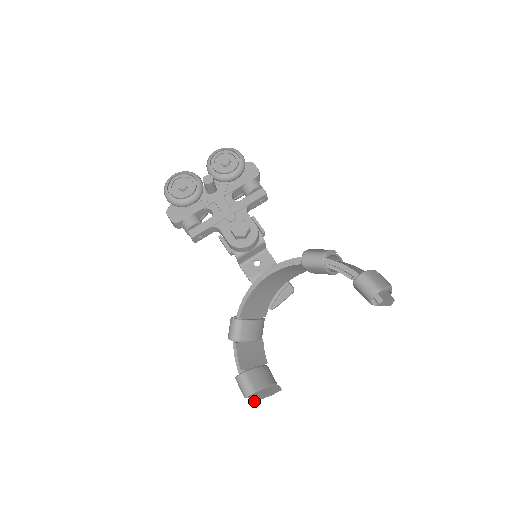
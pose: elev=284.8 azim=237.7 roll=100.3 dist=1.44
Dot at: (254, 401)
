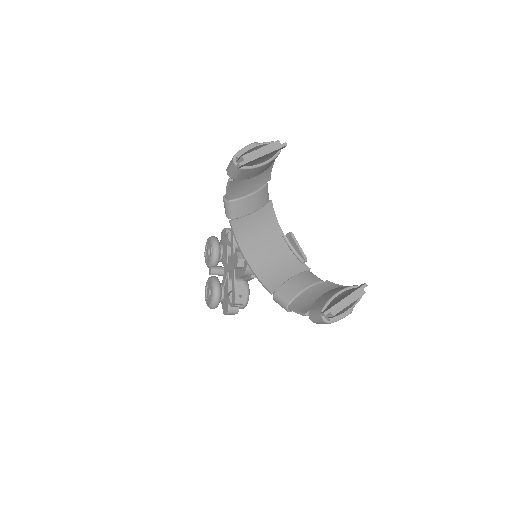
Dot at: (332, 315)
